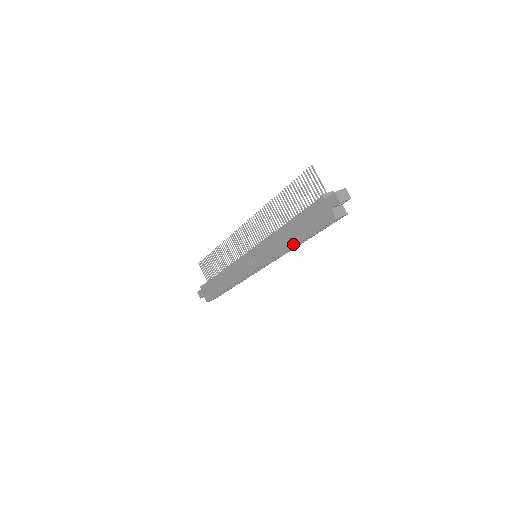
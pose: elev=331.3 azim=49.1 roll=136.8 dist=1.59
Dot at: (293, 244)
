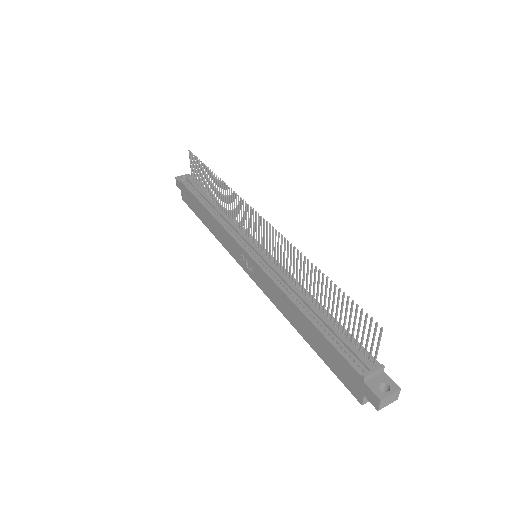
Dot at: (300, 332)
